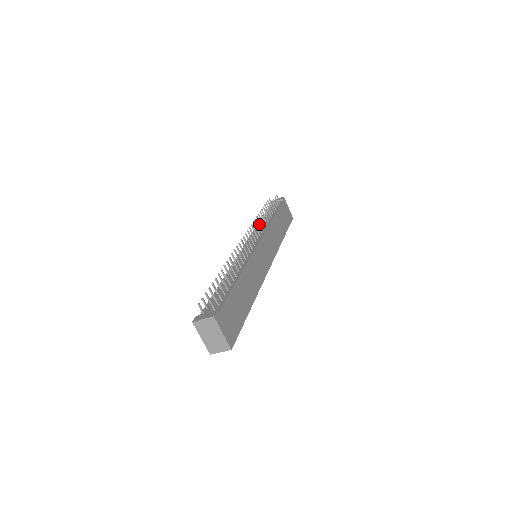
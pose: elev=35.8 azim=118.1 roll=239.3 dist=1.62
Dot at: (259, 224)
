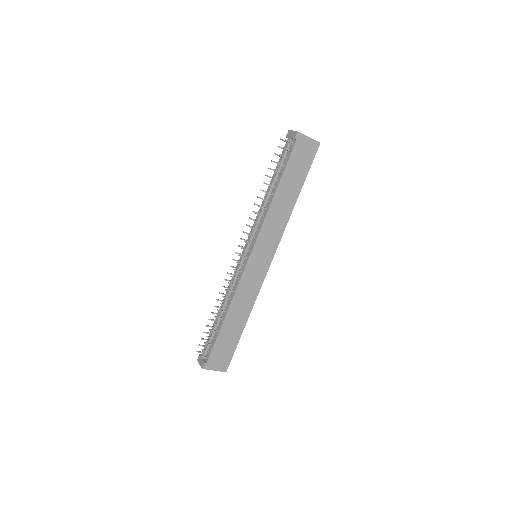
Dot at: occluded
